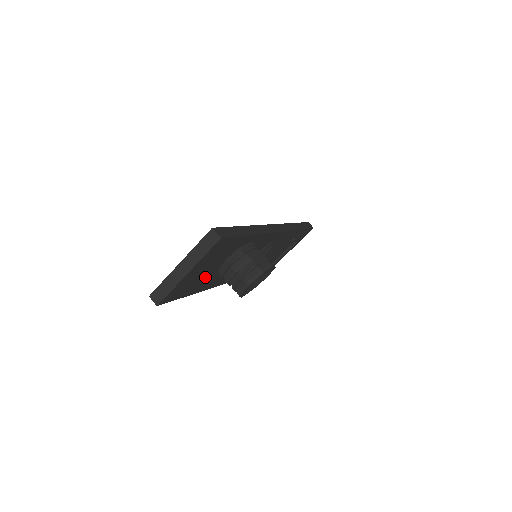
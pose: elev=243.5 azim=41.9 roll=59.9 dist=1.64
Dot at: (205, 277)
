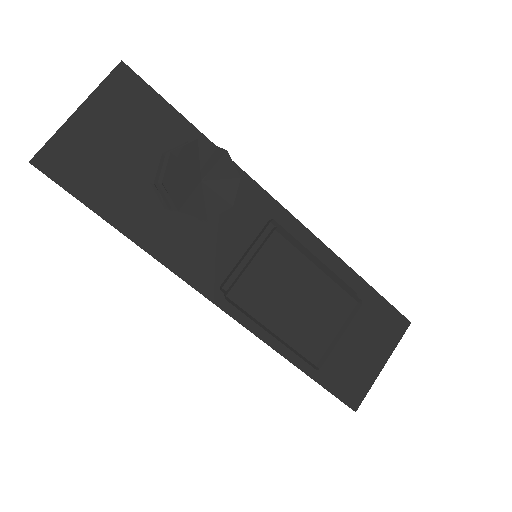
Dot at: (128, 183)
